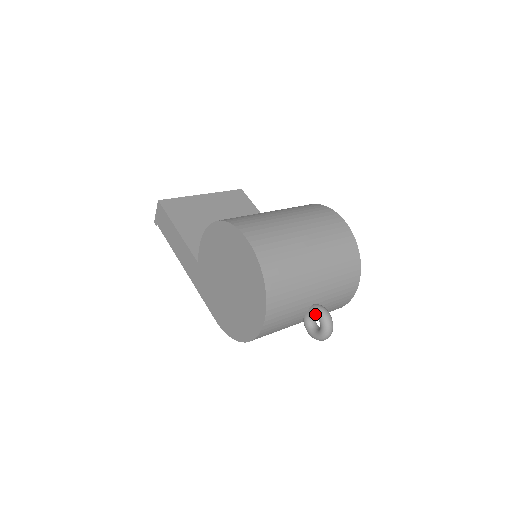
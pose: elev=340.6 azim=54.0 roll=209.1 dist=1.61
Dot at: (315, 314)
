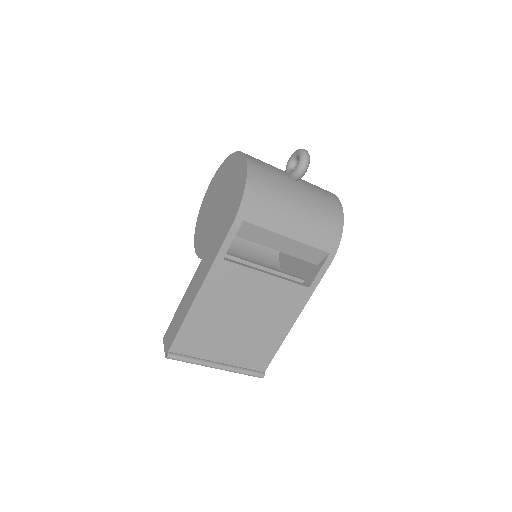
Dot at: (288, 163)
